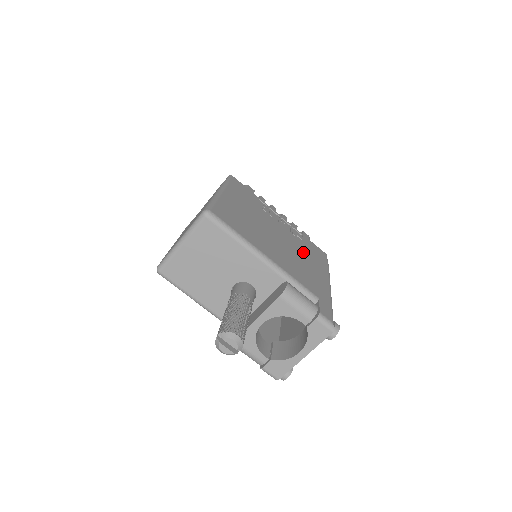
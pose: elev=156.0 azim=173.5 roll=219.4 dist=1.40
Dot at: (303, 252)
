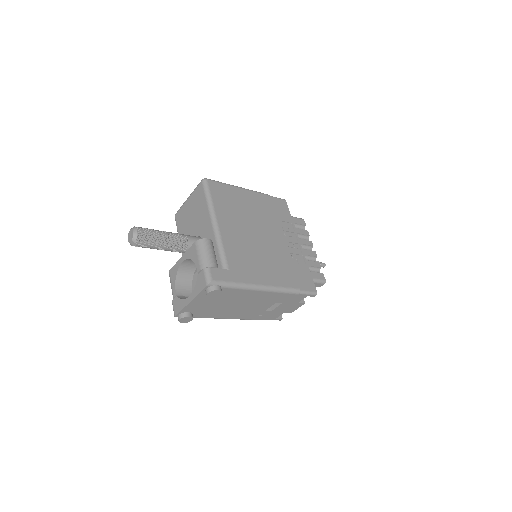
Dot at: (276, 260)
